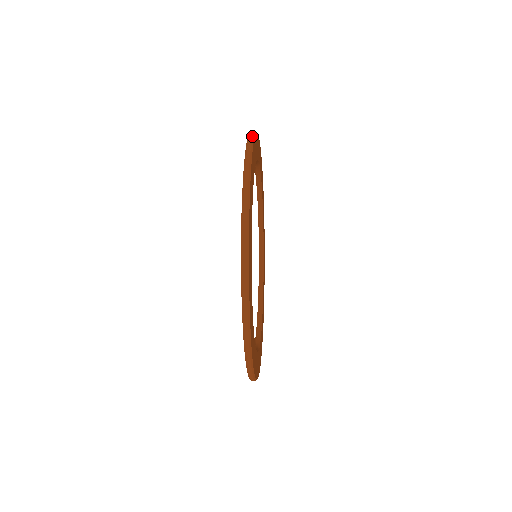
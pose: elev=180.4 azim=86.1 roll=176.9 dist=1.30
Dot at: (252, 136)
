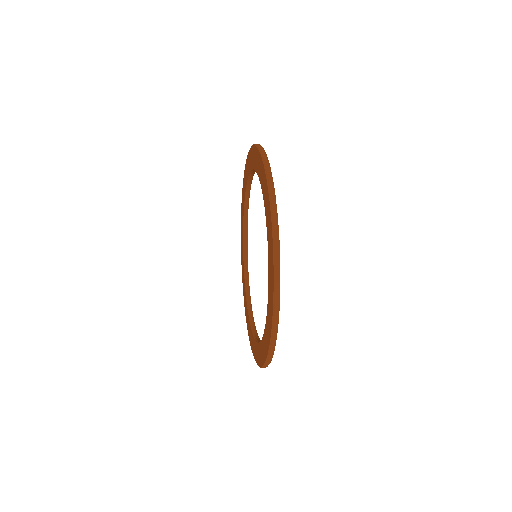
Dot at: (278, 254)
